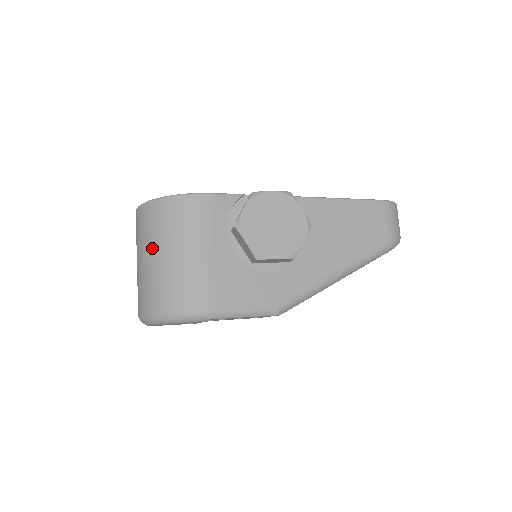
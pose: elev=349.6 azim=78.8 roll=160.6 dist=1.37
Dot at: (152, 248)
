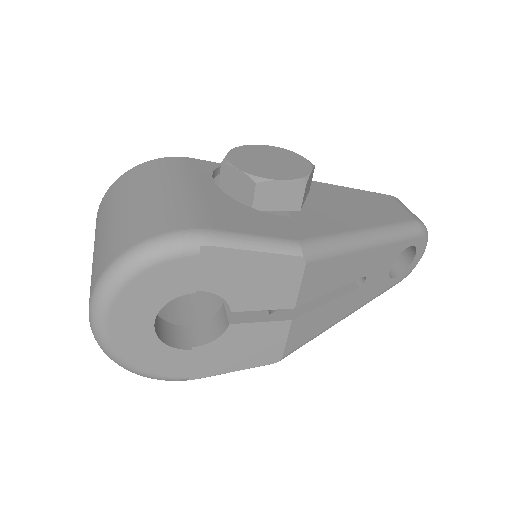
Dot at: (115, 209)
